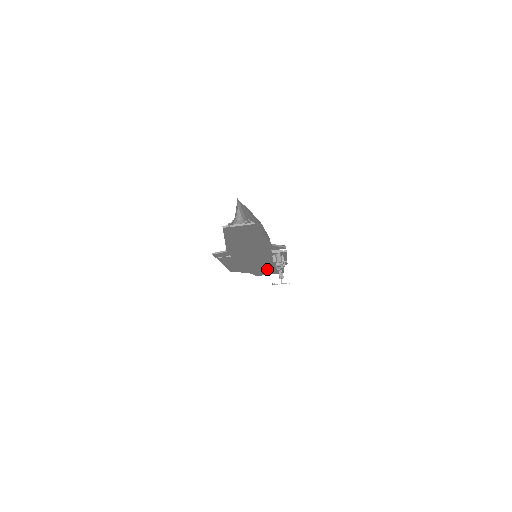
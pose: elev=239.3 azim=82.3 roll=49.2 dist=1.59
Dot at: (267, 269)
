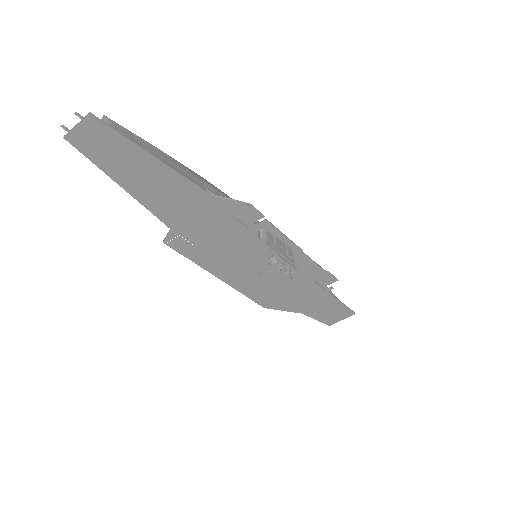
Dot at: (316, 297)
